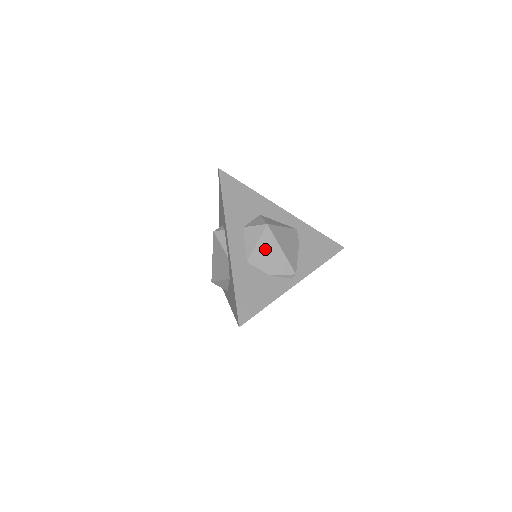
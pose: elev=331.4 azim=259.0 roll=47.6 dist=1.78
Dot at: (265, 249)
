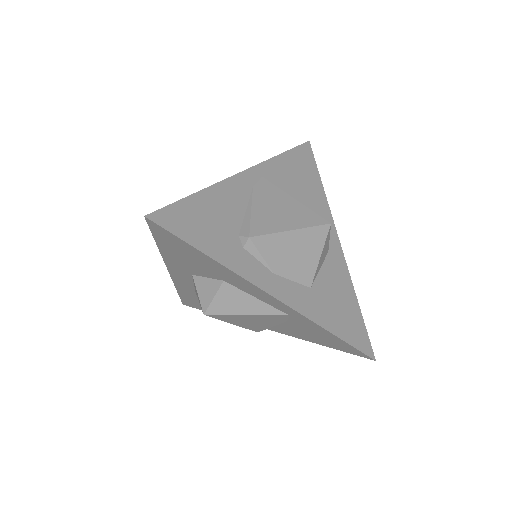
Dot at: occluded
